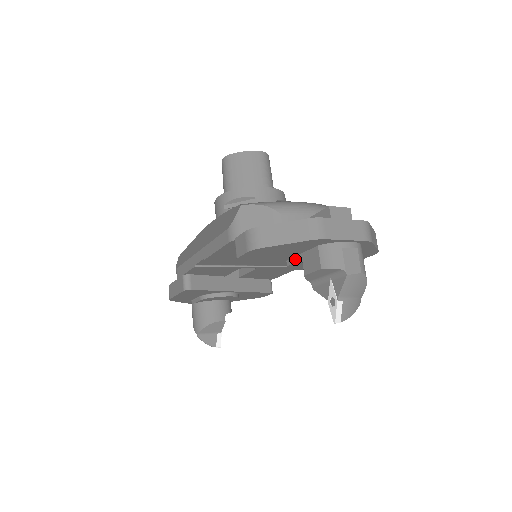
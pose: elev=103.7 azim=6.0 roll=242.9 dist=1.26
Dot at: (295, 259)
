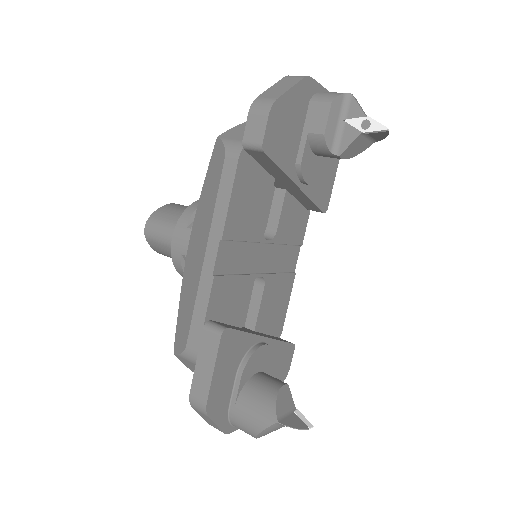
Dot at: (302, 145)
